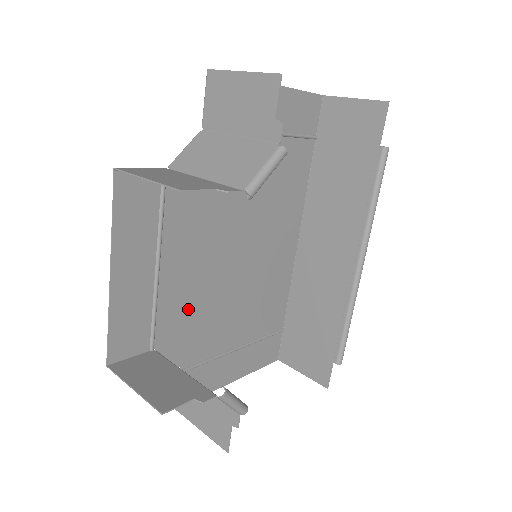
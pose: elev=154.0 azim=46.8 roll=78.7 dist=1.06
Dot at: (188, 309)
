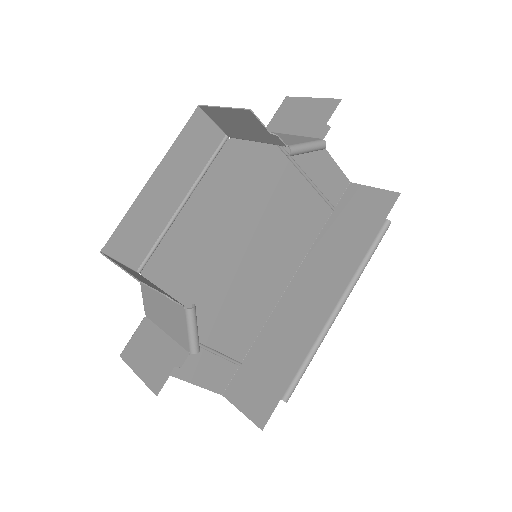
Dot at: (183, 263)
